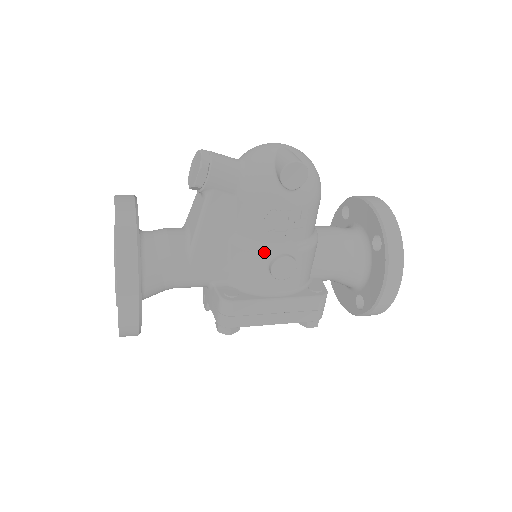
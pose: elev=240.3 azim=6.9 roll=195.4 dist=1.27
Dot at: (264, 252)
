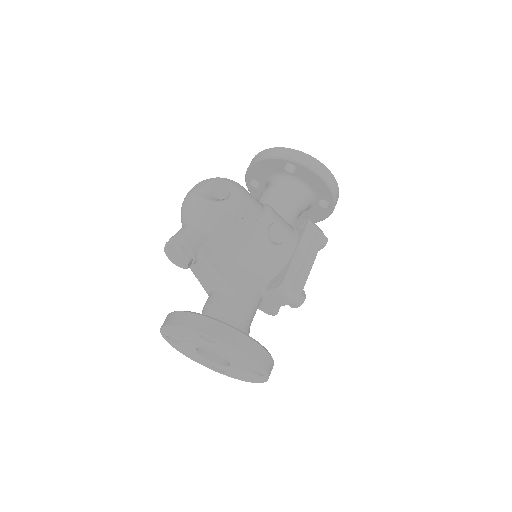
Dot at: (260, 240)
